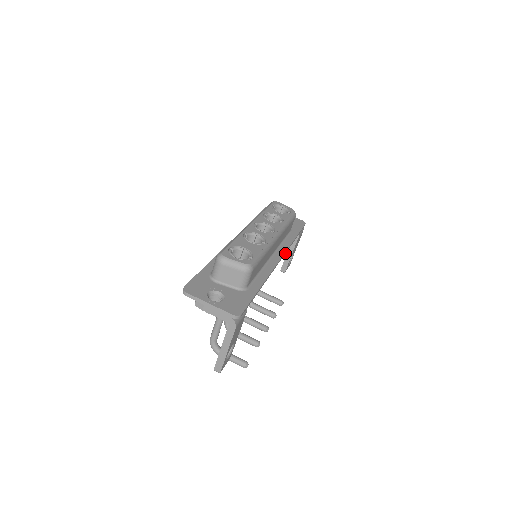
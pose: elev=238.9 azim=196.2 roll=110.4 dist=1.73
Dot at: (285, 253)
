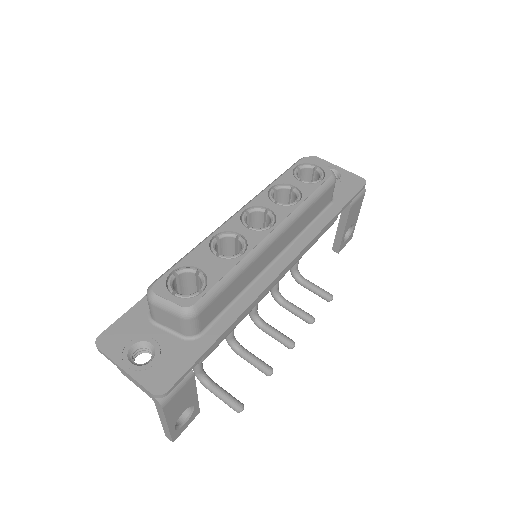
Dot at: (305, 249)
